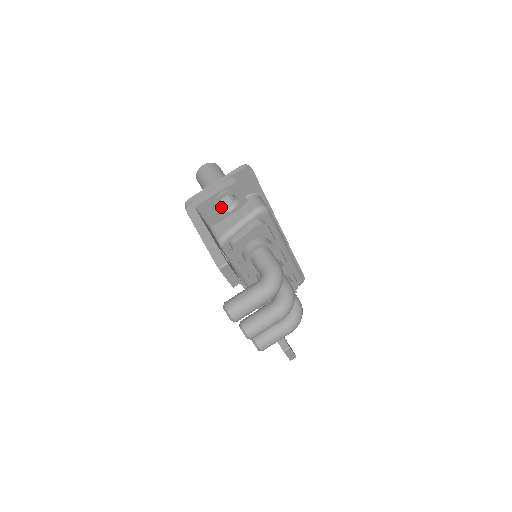
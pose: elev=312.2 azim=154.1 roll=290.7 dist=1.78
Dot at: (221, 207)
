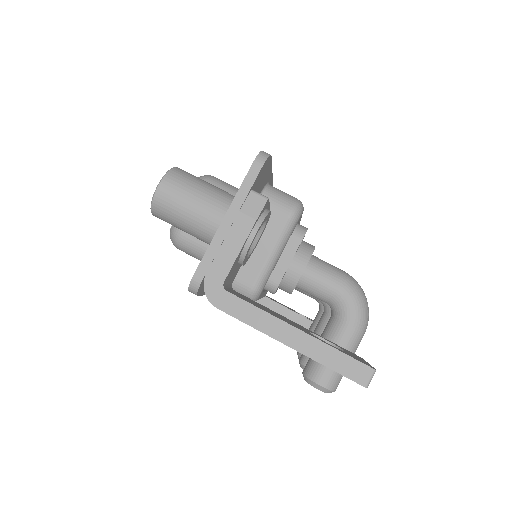
Dot at: occluded
